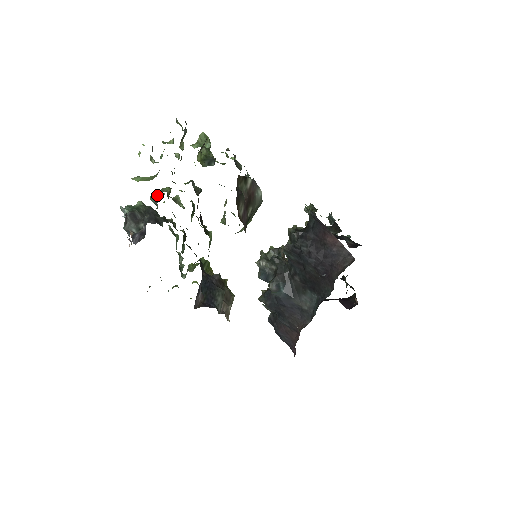
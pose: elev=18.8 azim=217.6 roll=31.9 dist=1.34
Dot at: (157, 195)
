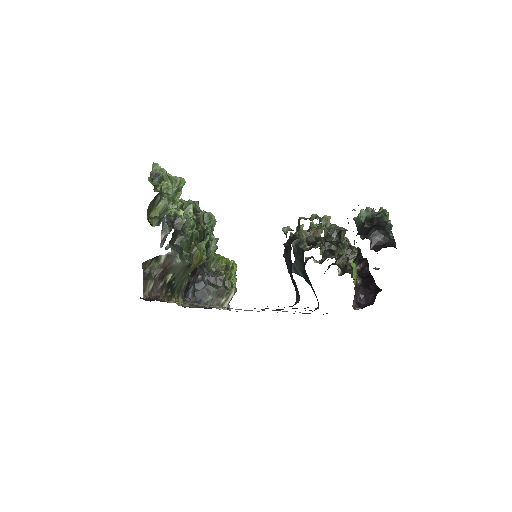
Dot at: occluded
